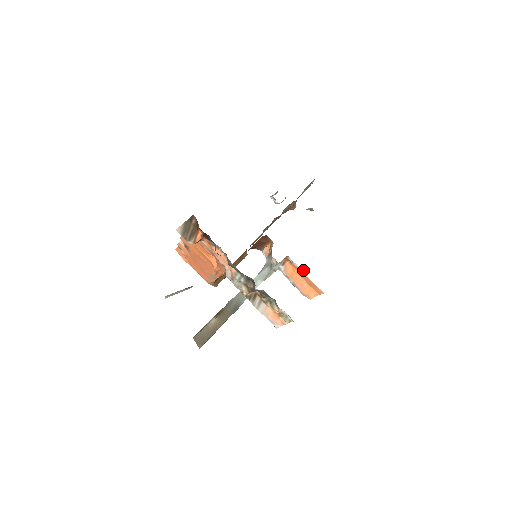
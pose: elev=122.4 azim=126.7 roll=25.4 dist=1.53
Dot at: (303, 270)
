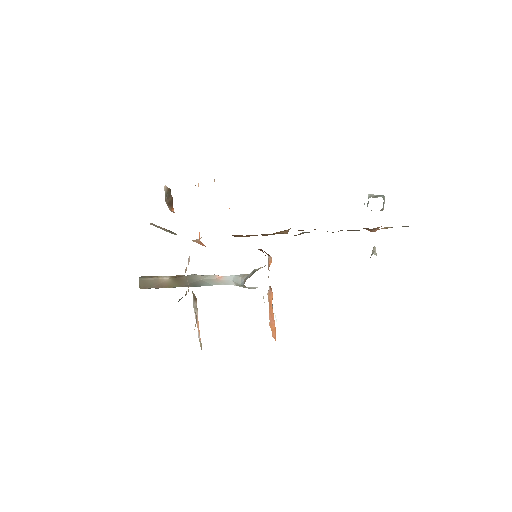
Dot at: occluded
